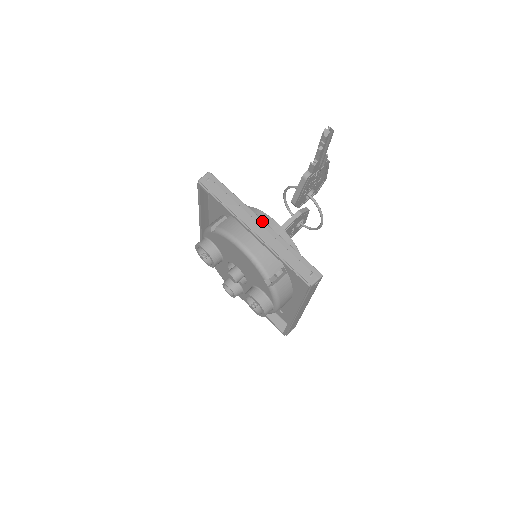
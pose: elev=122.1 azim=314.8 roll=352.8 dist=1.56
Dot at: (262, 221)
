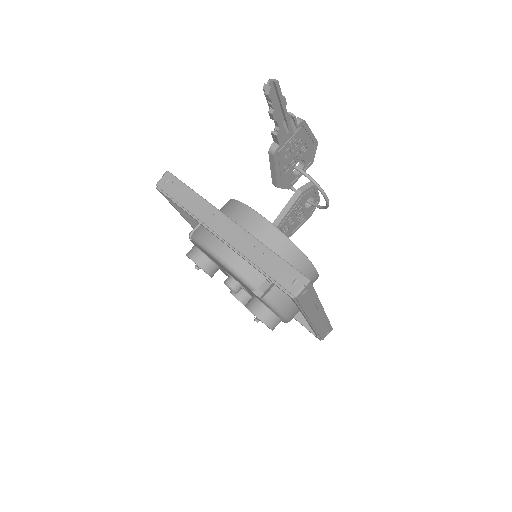
Dot at: (230, 221)
